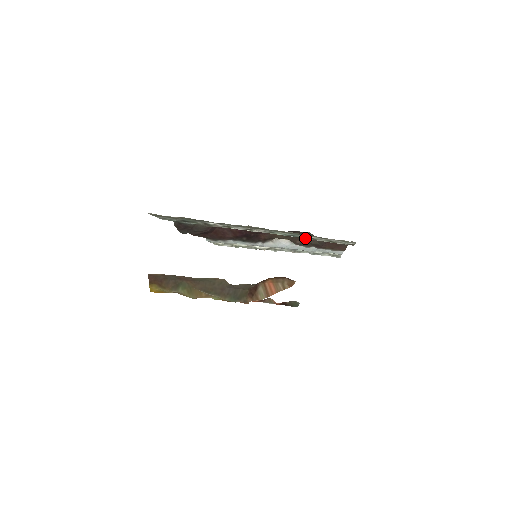
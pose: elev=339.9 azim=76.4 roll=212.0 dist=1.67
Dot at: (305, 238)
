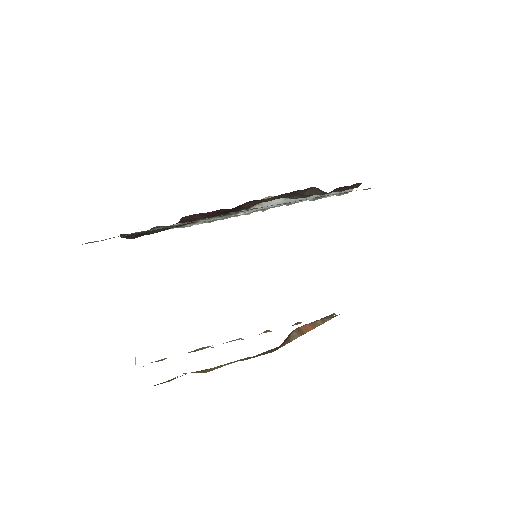
Dot at: occluded
